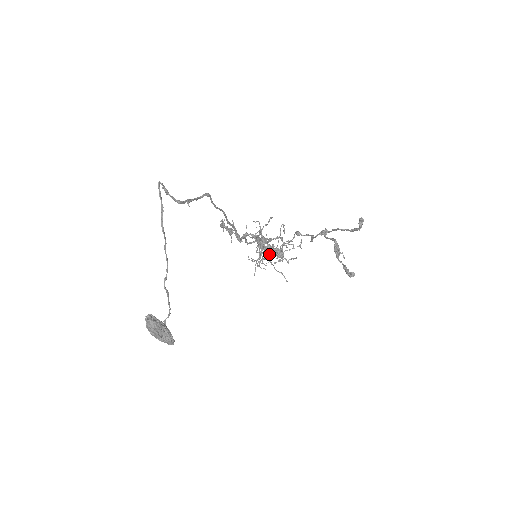
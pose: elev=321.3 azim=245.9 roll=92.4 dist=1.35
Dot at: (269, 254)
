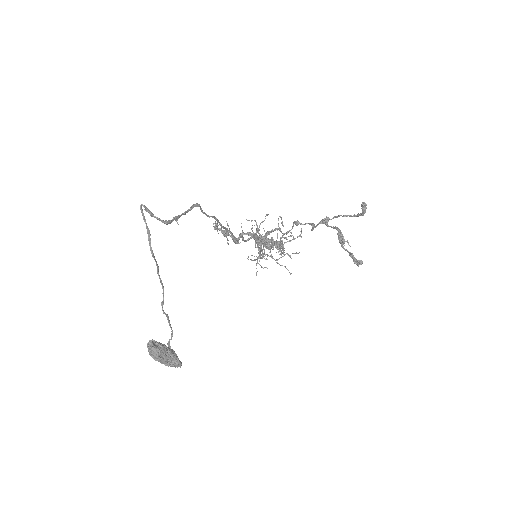
Dot at: (269, 249)
